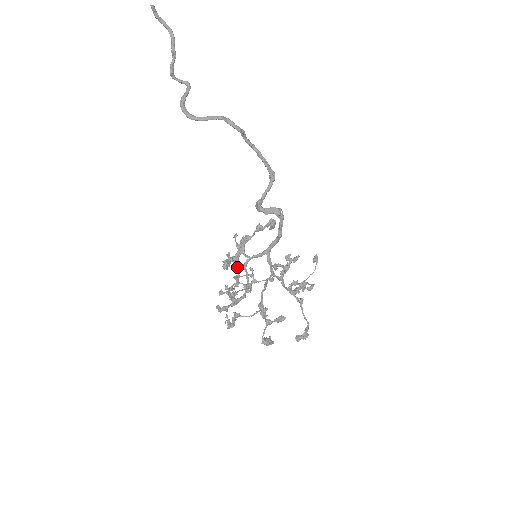
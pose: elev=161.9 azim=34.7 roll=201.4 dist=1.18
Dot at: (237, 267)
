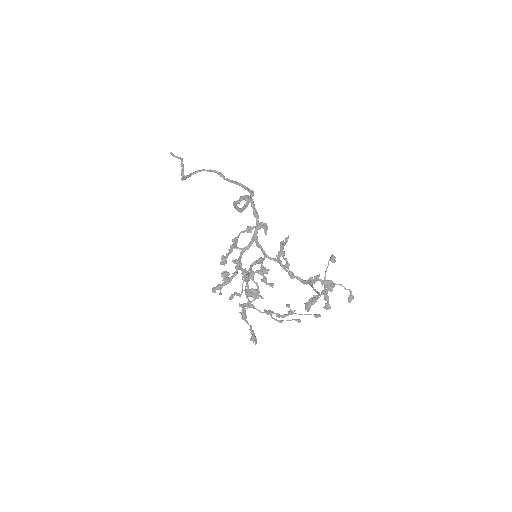
Dot at: (242, 271)
